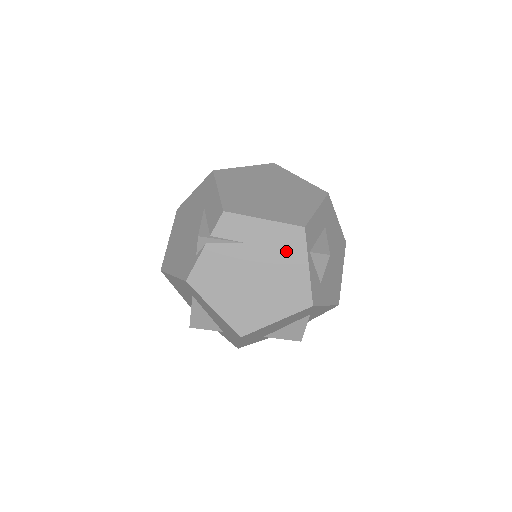
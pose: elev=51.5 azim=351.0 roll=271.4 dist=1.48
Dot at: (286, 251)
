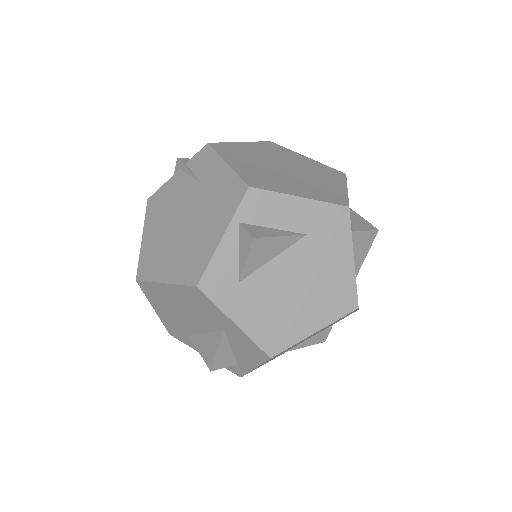
Dot at: (219, 206)
